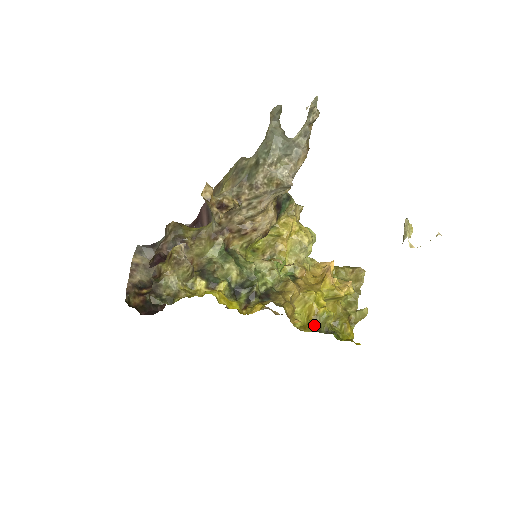
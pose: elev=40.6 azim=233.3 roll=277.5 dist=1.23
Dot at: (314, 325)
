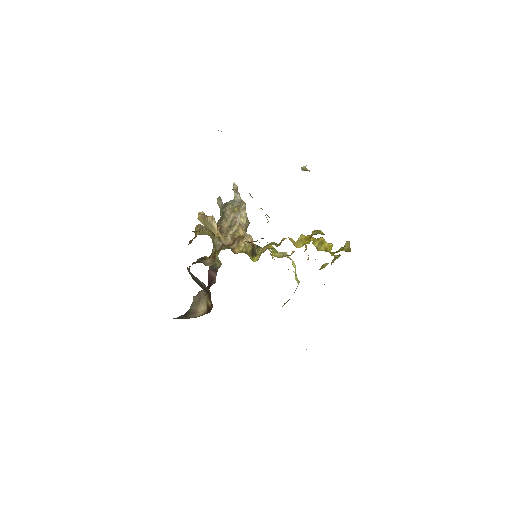
Dot at: occluded
